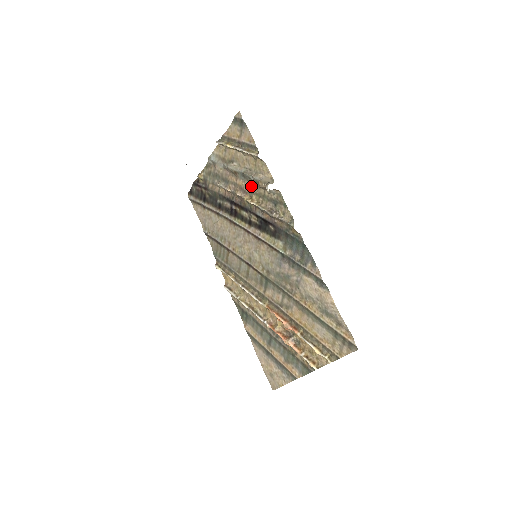
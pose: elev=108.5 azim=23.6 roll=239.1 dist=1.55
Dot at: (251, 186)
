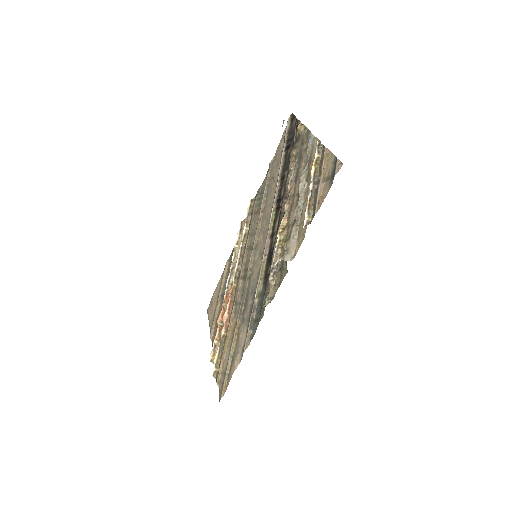
Dot at: (292, 222)
